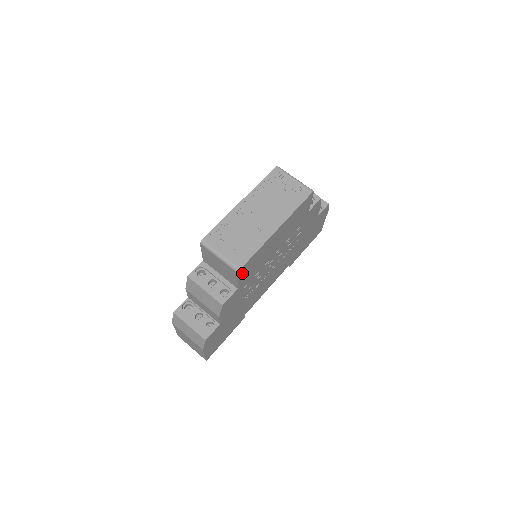
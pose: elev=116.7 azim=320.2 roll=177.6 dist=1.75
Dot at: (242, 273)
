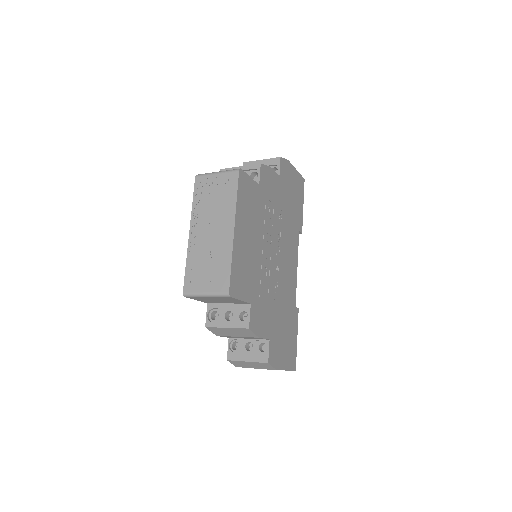
Dot at: (237, 291)
